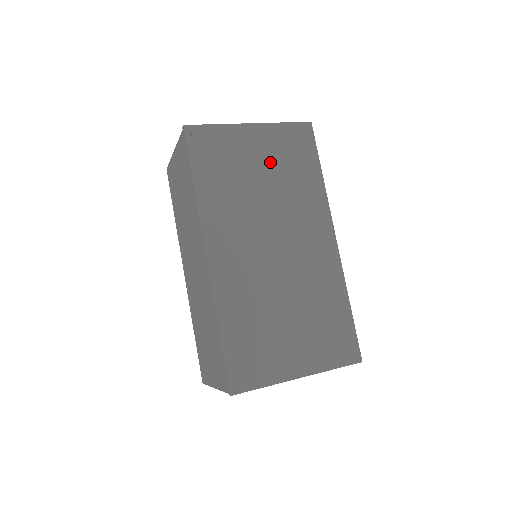
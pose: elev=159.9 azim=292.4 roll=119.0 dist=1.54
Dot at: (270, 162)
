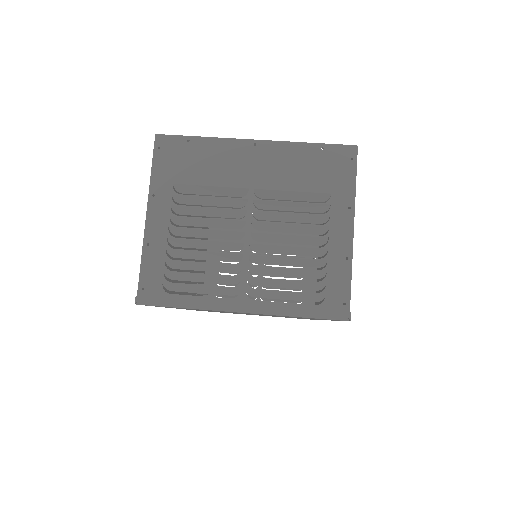
Dot at: occluded
